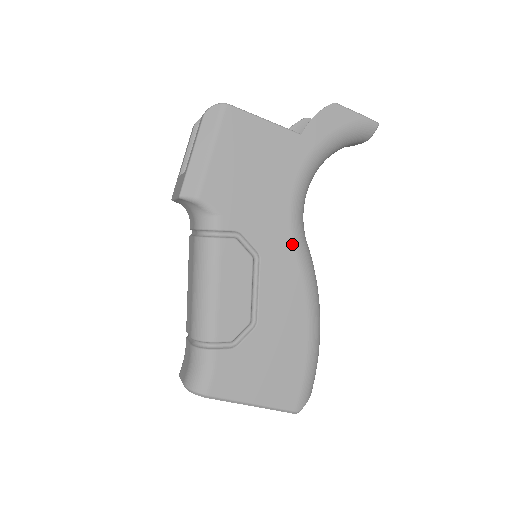
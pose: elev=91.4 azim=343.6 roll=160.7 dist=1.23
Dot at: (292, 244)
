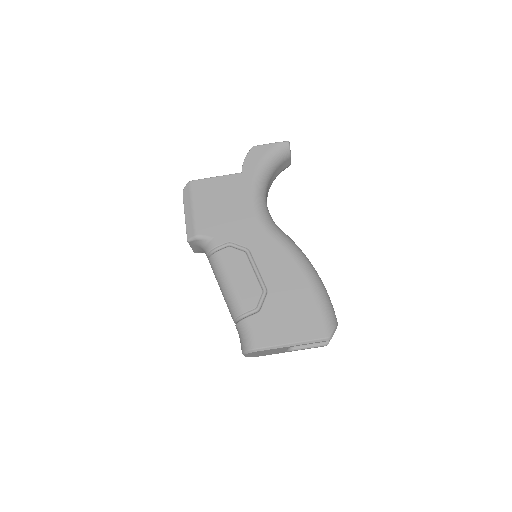
Dot at: (267, 233)
